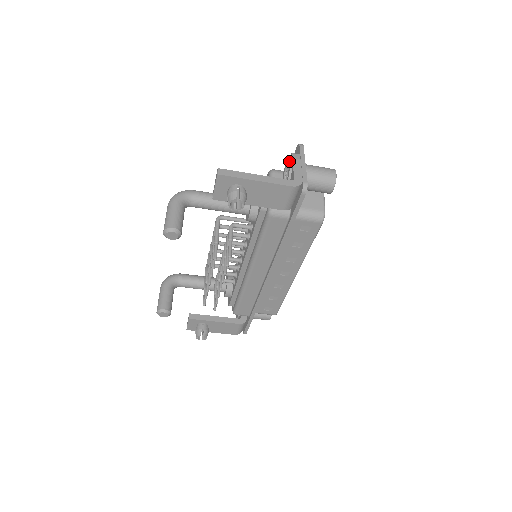
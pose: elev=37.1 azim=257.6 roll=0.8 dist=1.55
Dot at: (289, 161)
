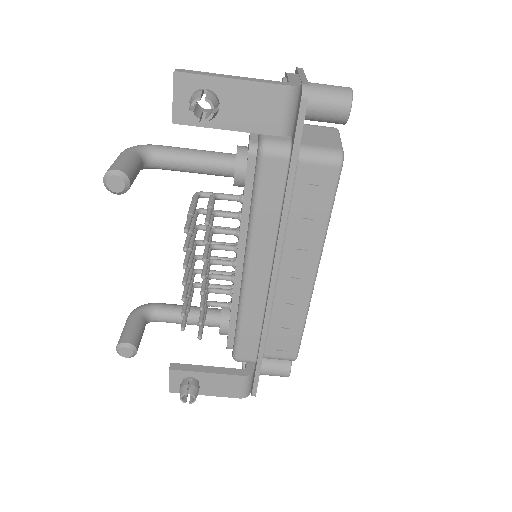
Dot at: occluded
